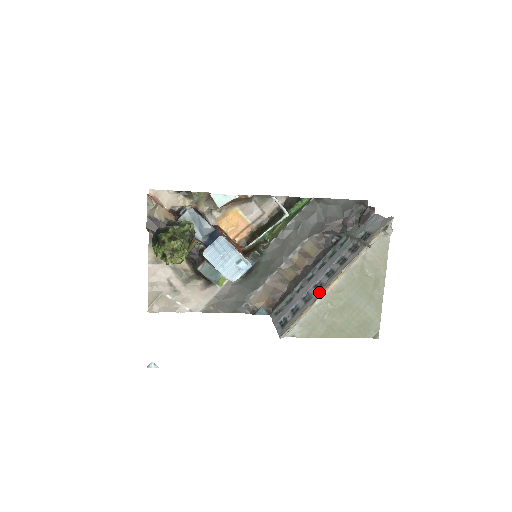
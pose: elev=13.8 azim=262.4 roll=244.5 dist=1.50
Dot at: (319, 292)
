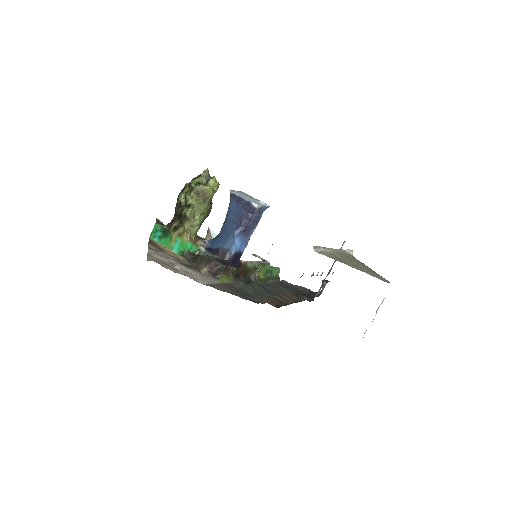
Dot at: occluded
